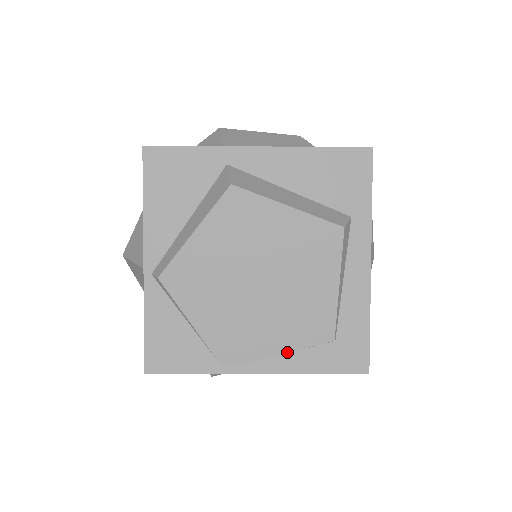
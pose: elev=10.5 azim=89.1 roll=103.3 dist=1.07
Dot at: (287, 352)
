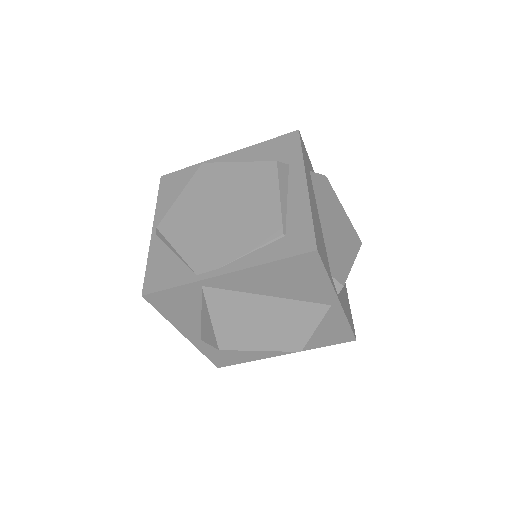
Dot at: (247, 252)
